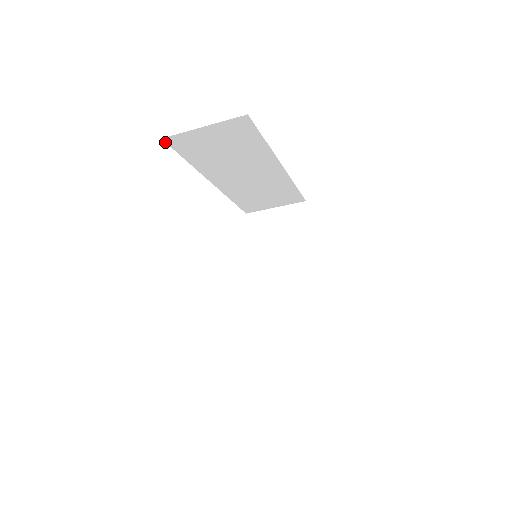
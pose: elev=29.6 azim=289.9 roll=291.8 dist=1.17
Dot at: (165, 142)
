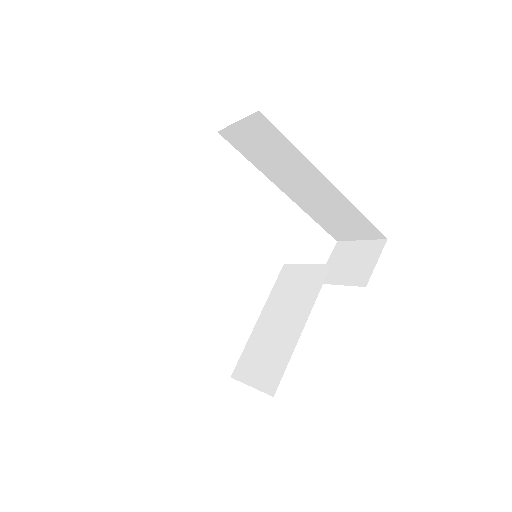
Dot at: occluded
